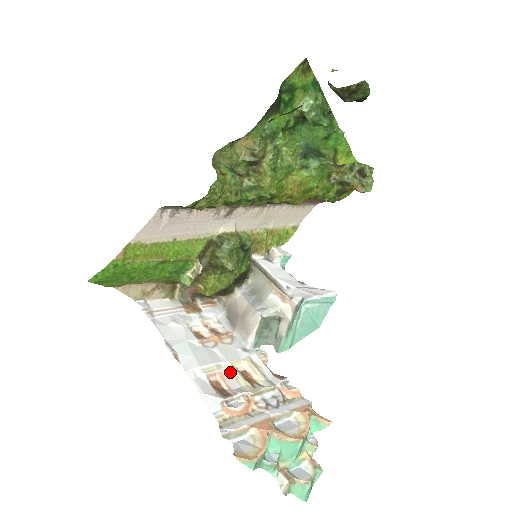
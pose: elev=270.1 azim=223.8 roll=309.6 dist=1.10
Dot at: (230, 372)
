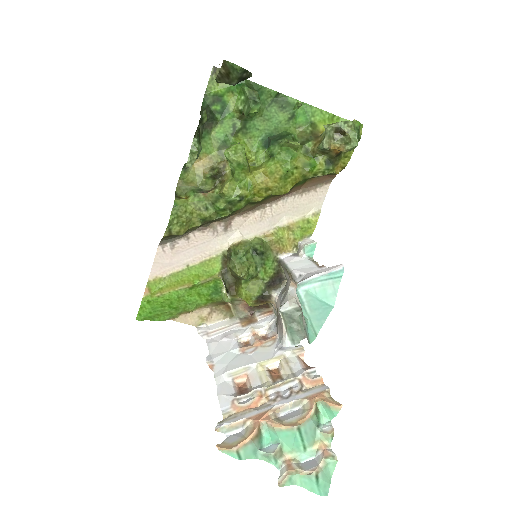
Dot at: (258, 372)
